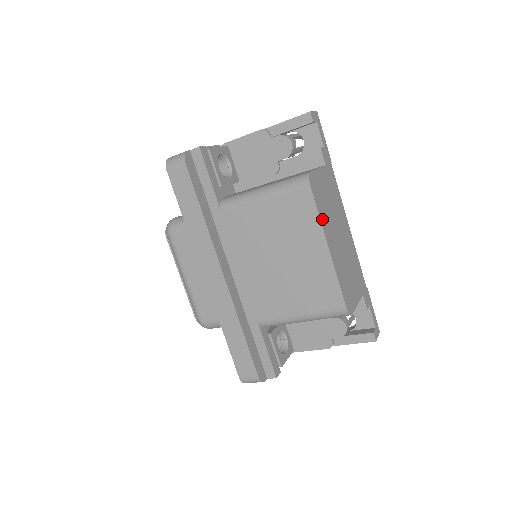
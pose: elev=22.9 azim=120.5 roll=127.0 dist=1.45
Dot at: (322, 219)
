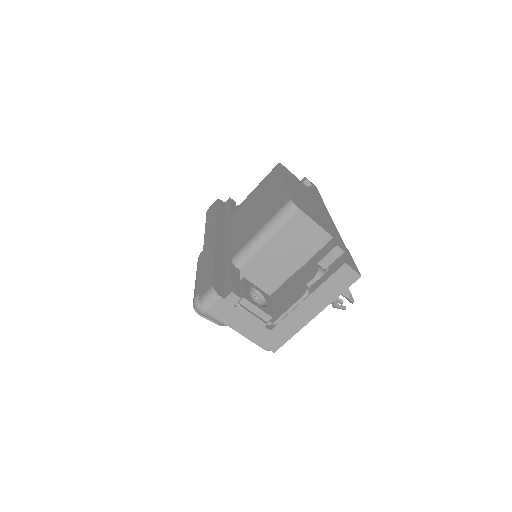
Dot at: (285, 175)
